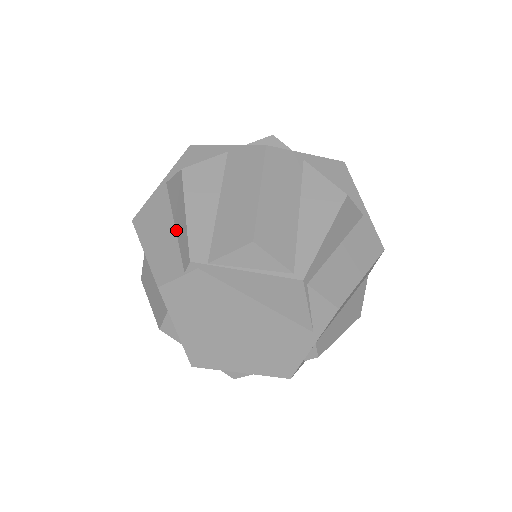
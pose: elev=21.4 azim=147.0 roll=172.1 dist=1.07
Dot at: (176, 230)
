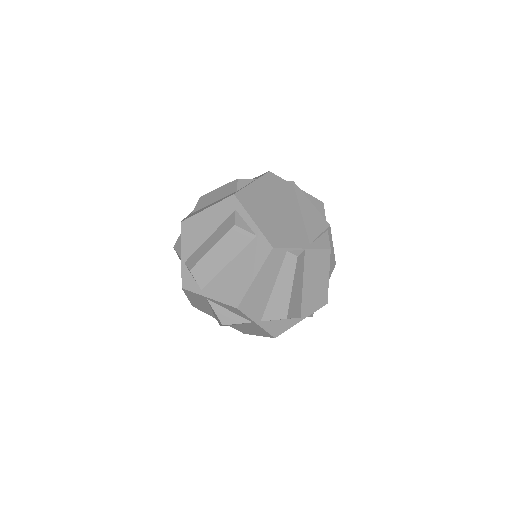
Dot at: occluded
